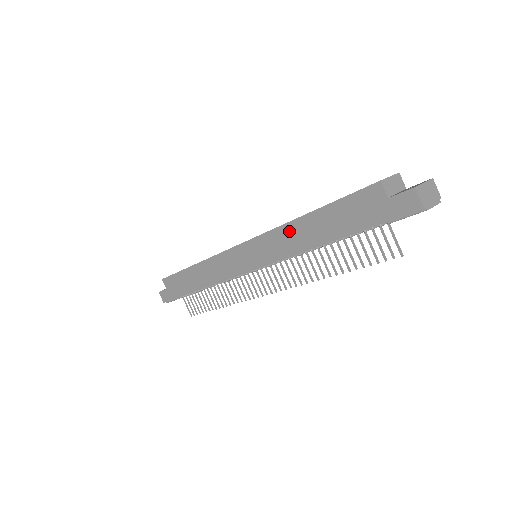
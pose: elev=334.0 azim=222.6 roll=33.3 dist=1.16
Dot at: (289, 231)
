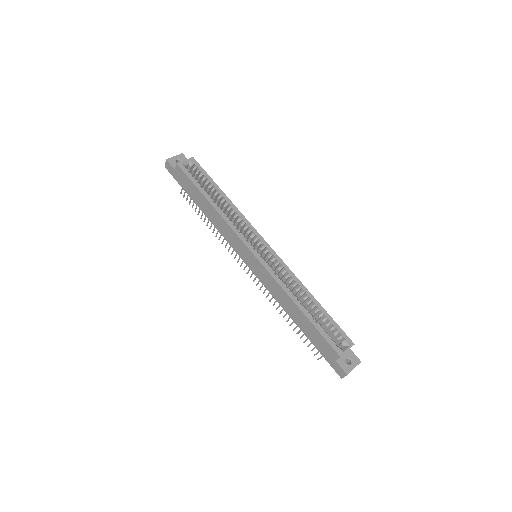
Dot at: (285, 296)
